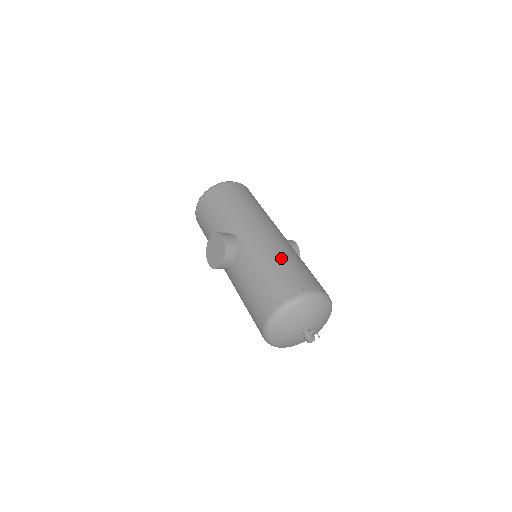
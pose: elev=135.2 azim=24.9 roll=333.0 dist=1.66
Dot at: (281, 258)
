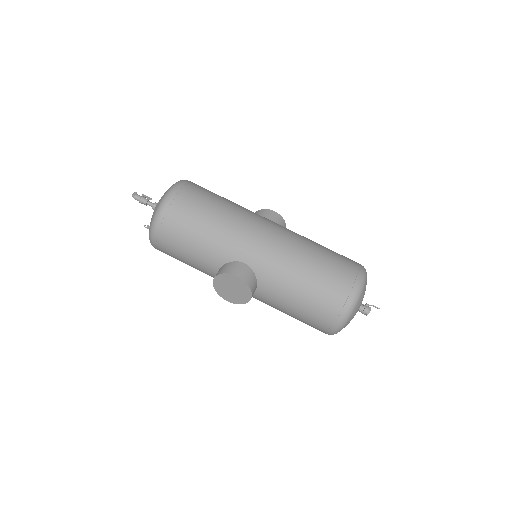
Dot at: (309, 263)
